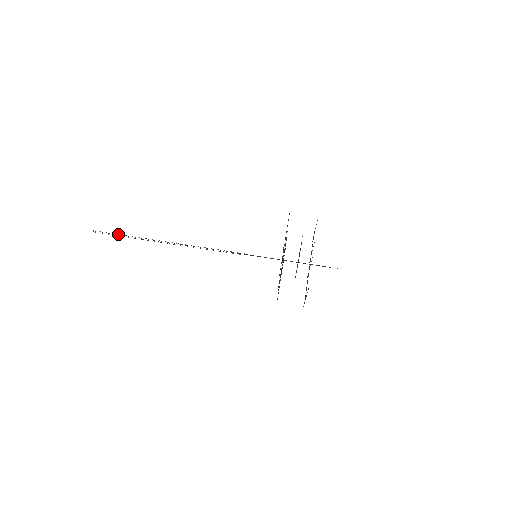
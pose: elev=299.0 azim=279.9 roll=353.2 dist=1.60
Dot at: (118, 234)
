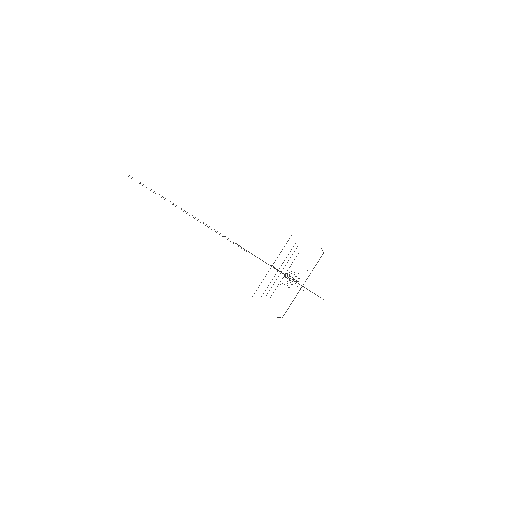
Dot at: occluded
